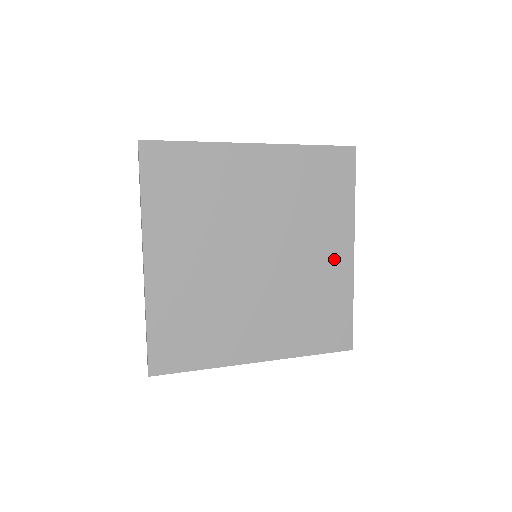
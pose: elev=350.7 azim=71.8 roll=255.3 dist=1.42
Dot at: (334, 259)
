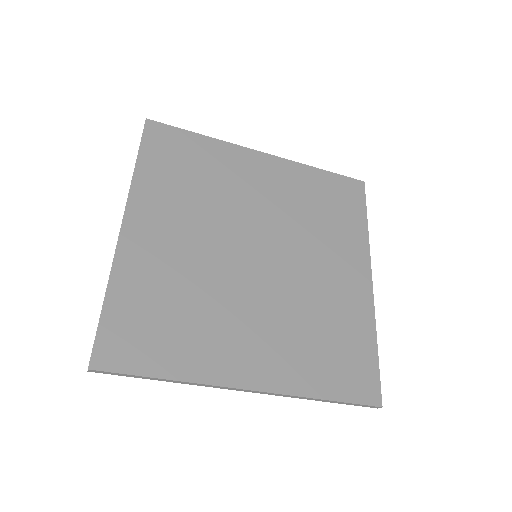
Dot at: (349, 282)
